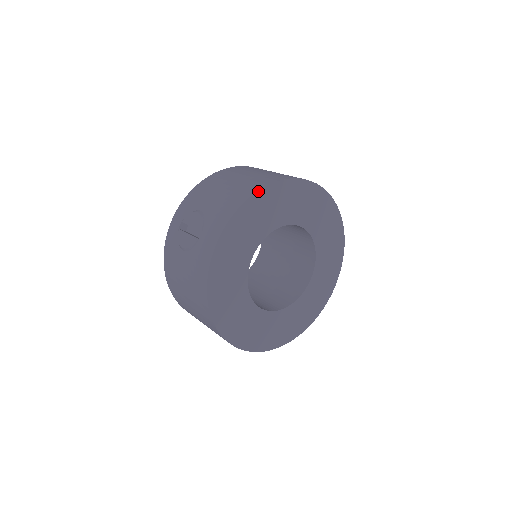
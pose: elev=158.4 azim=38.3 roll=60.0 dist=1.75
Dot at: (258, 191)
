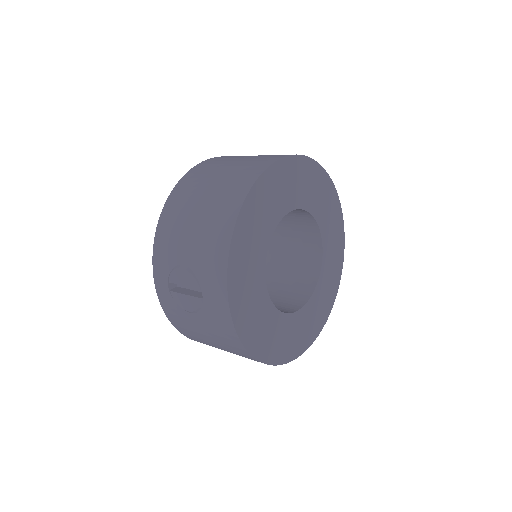
Dot at: (237, 217)
